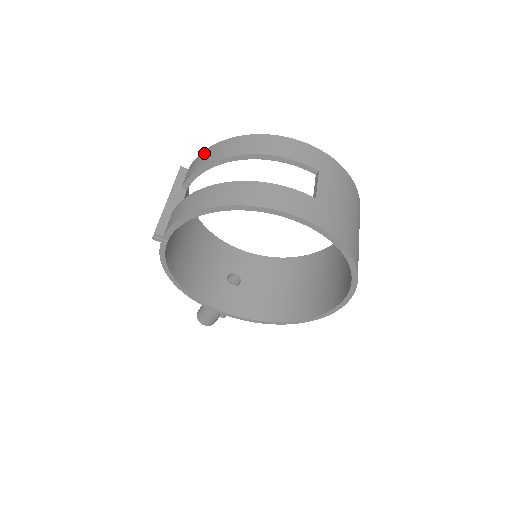
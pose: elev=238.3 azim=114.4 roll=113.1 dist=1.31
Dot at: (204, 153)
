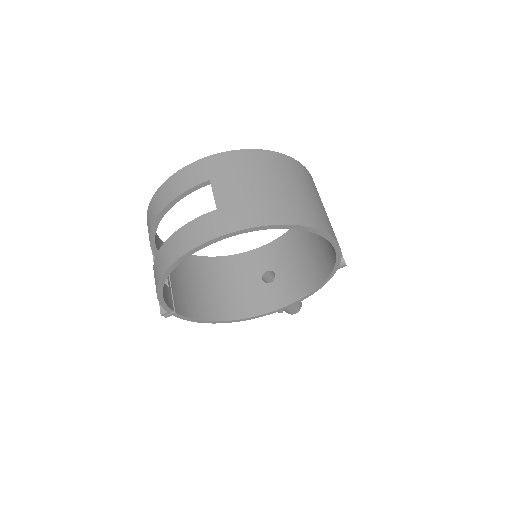
Dot at: occluded
